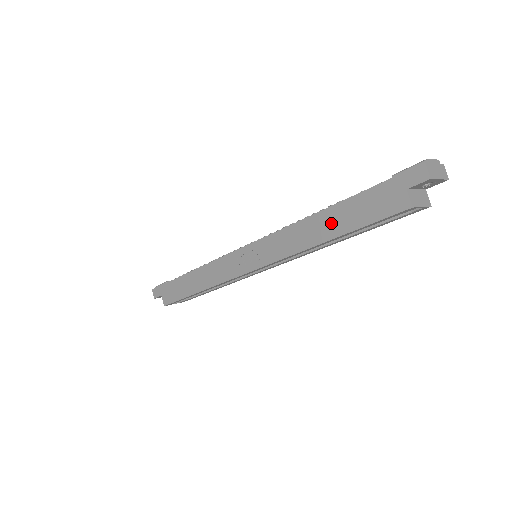
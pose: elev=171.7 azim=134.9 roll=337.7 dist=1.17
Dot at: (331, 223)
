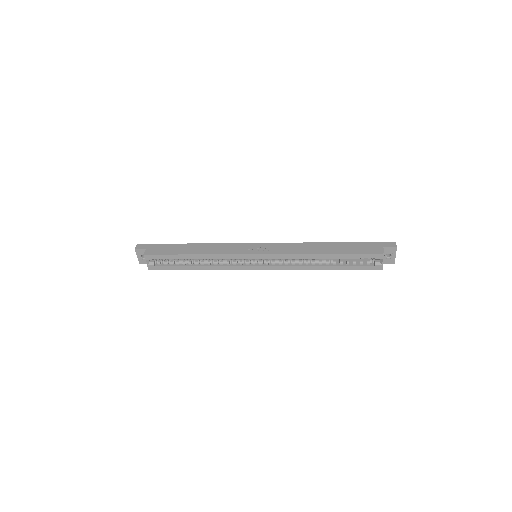
Dot at: (333, 248)
